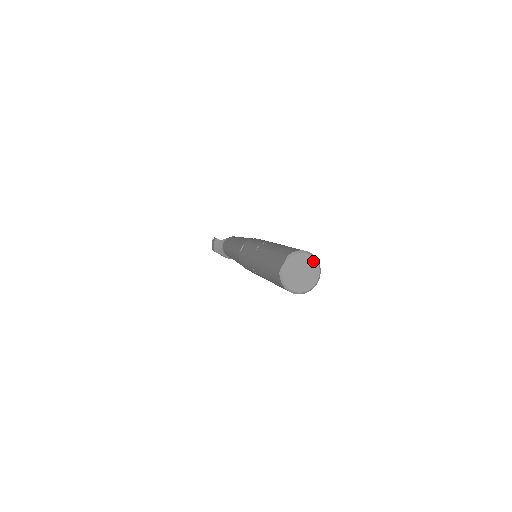
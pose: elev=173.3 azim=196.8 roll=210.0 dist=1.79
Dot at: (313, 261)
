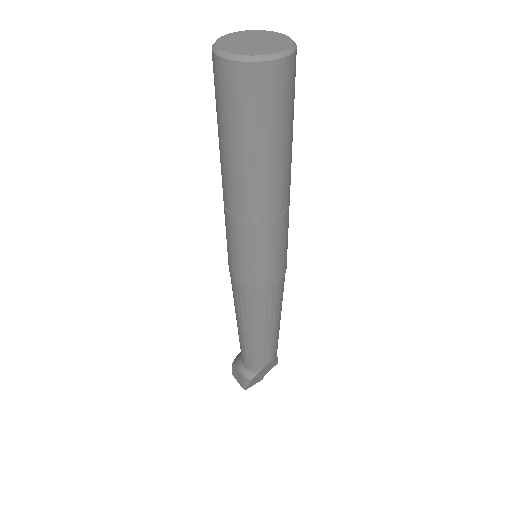
Dot at: (285, 39)
